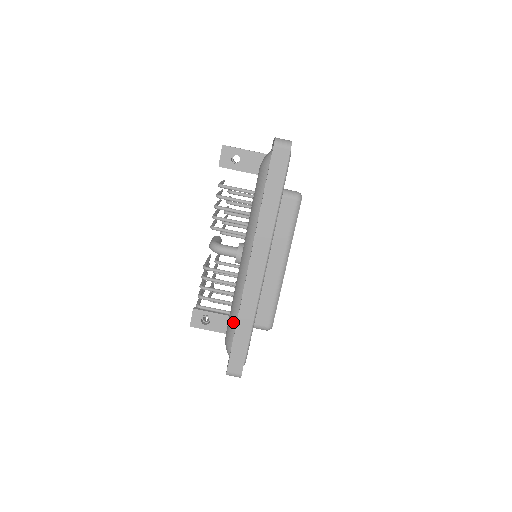
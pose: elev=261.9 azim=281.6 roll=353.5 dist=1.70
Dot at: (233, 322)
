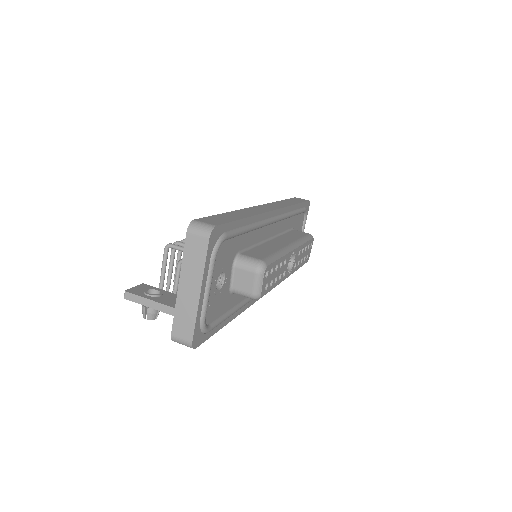
Dot at: occluded
